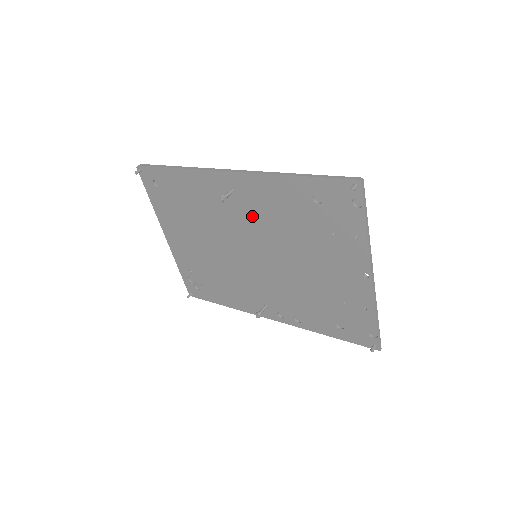
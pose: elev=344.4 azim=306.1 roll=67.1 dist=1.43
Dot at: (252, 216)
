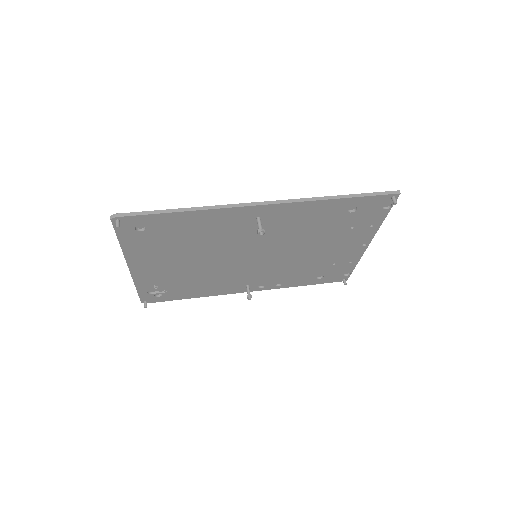
Dot at: (272, 231)
